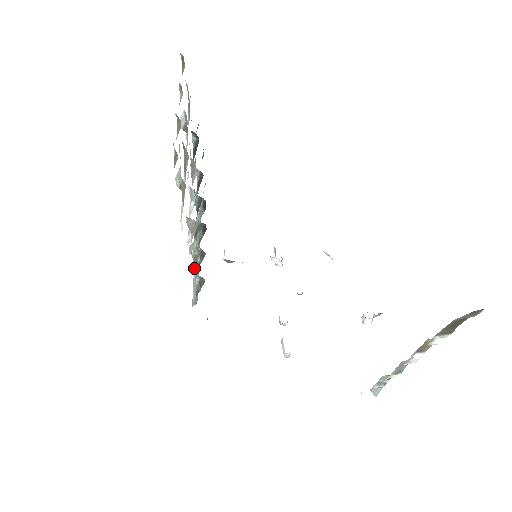
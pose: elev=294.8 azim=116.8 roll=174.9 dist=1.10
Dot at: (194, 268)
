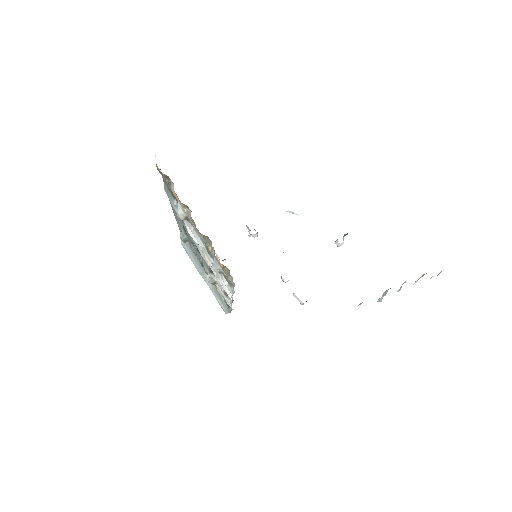
Dot at: (228, 298)
